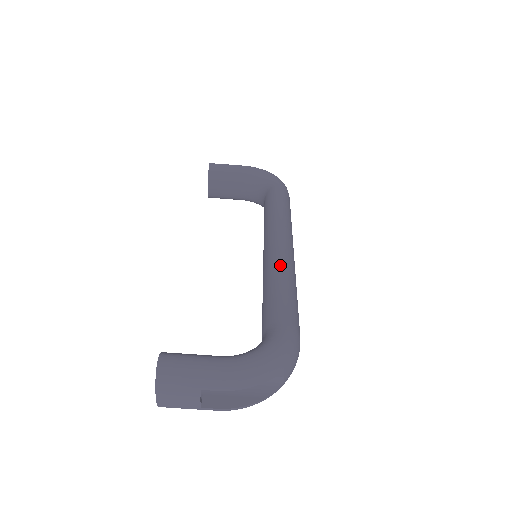
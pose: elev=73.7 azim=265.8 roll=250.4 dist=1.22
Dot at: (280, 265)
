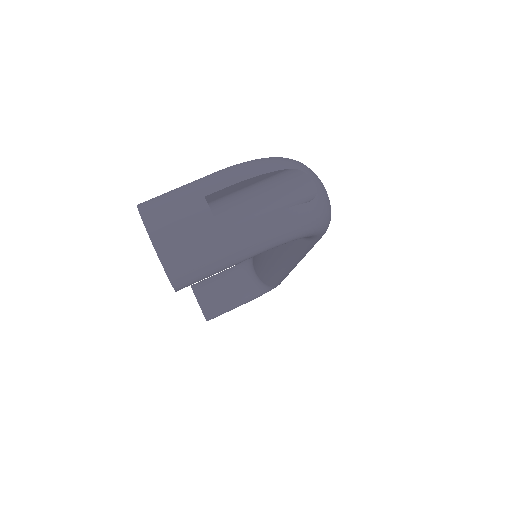
Dot at: occluded
